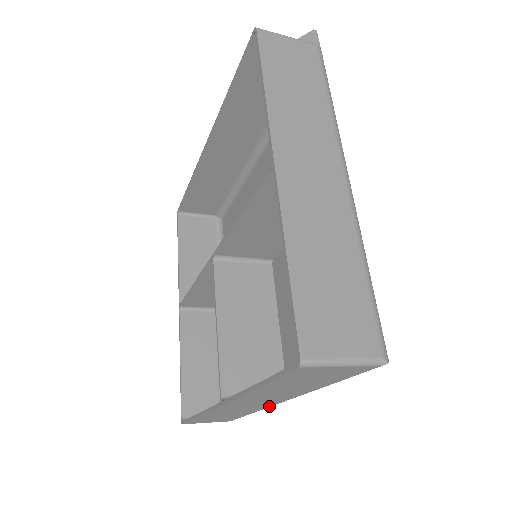
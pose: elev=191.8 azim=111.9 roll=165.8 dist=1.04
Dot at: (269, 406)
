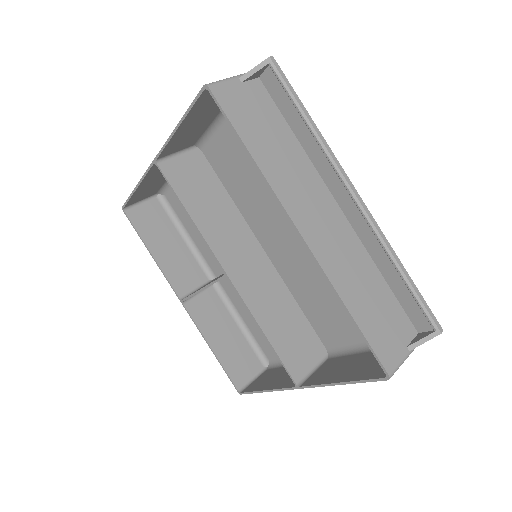
Dot at: (201, 268)
